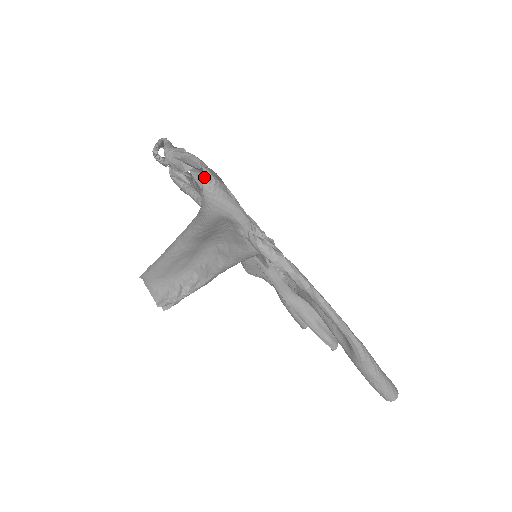
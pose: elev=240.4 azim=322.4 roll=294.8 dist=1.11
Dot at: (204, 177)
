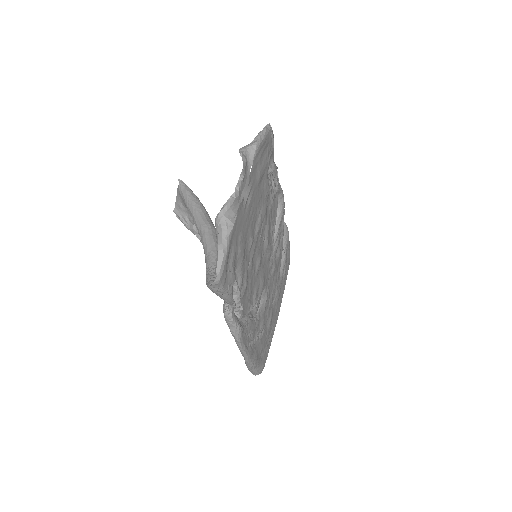
Dot at: (211, 285)
